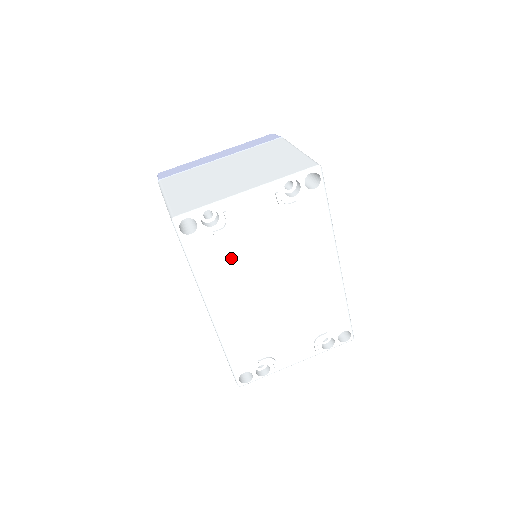
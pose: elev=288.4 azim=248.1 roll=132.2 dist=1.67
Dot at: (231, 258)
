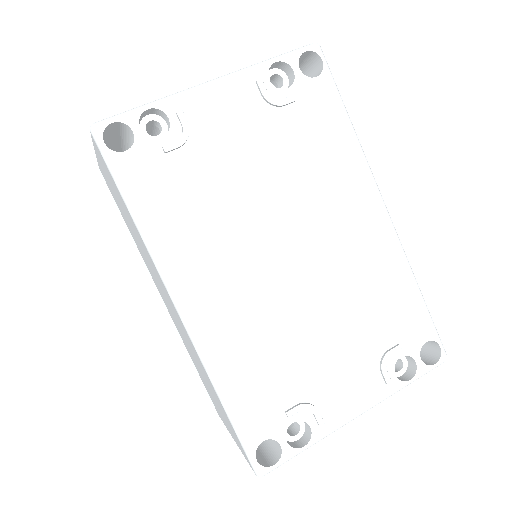
Dot at: (201, 197)
